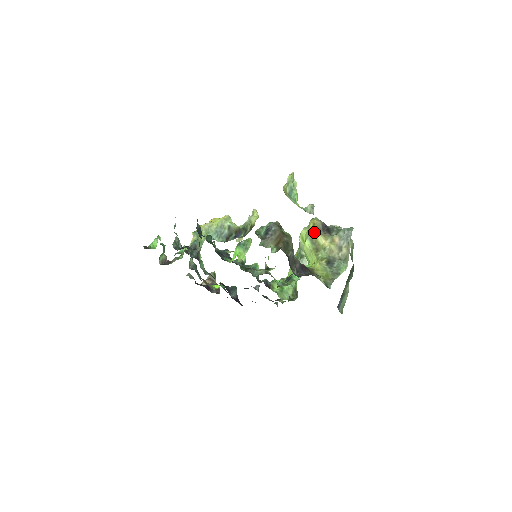
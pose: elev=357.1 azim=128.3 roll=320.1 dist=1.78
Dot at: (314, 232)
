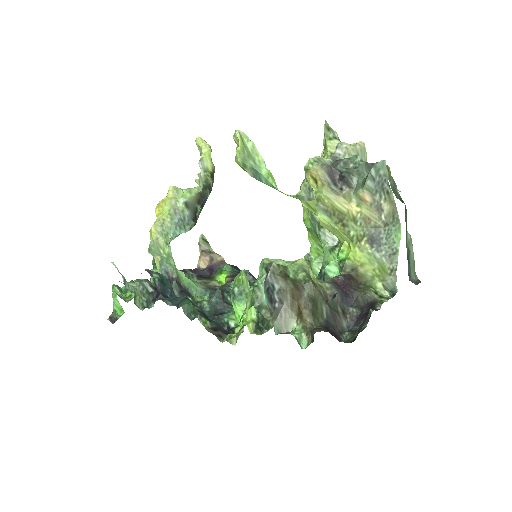
Dot at: (323, 197)
